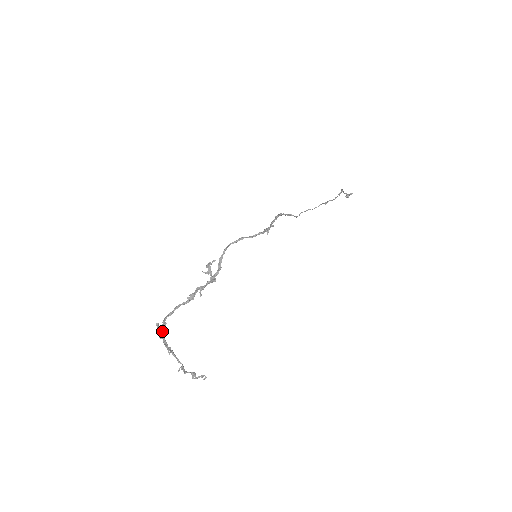
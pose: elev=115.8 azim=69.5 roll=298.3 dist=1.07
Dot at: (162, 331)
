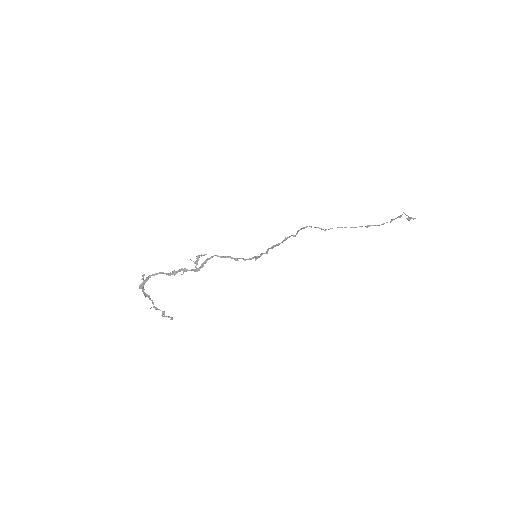
Dot at: (142, 284)
